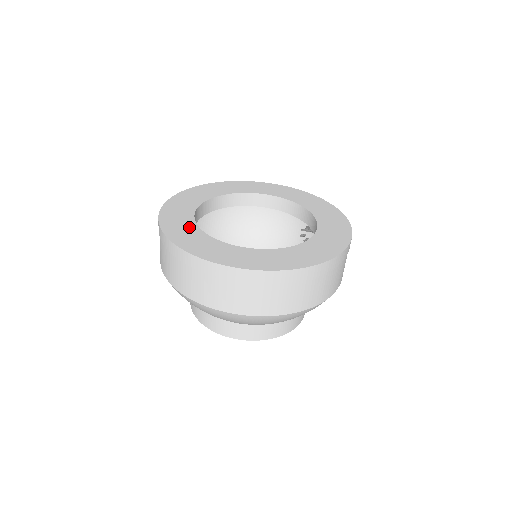
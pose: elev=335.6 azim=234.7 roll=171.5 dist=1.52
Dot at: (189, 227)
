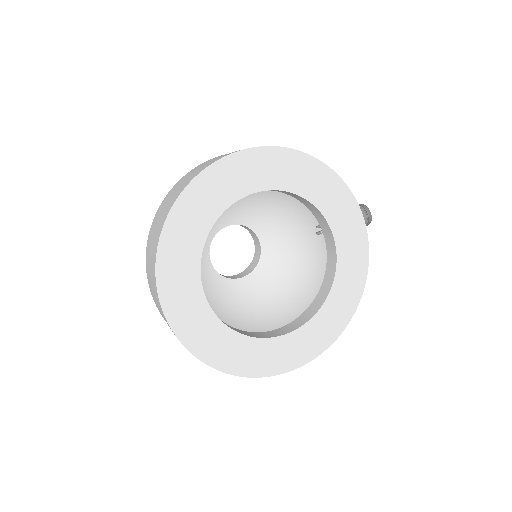
Dot at: (191, 286)
